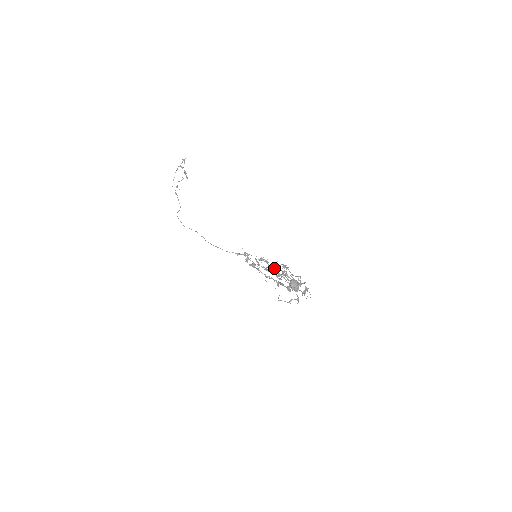
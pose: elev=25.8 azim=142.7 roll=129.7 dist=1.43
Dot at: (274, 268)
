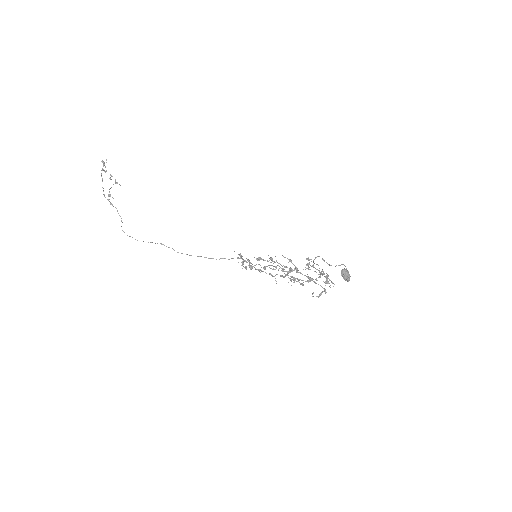
Dot at: occluded
